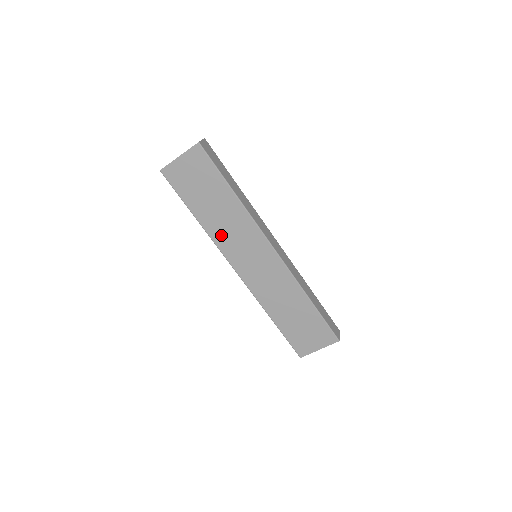
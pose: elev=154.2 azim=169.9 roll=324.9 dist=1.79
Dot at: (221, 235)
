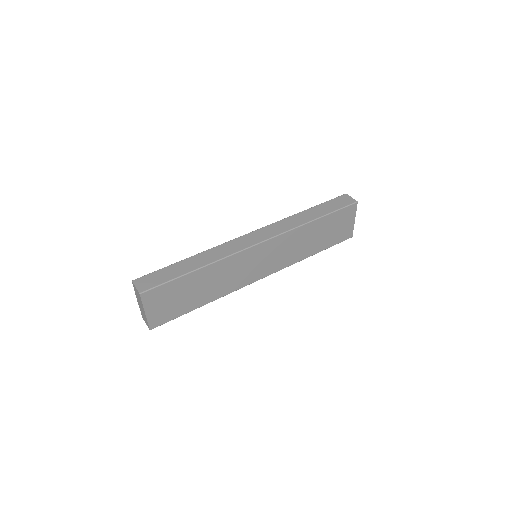
Dot at: (228, 286)
